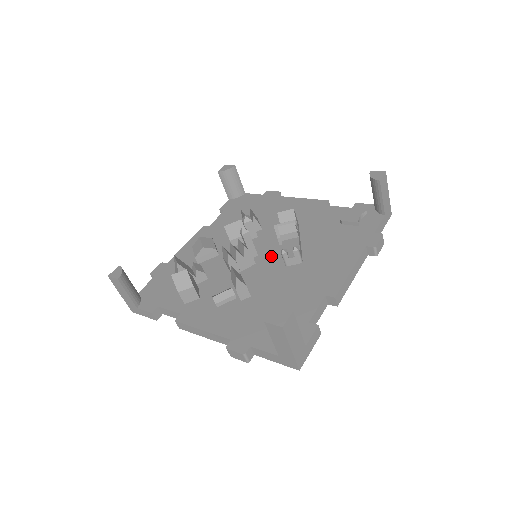
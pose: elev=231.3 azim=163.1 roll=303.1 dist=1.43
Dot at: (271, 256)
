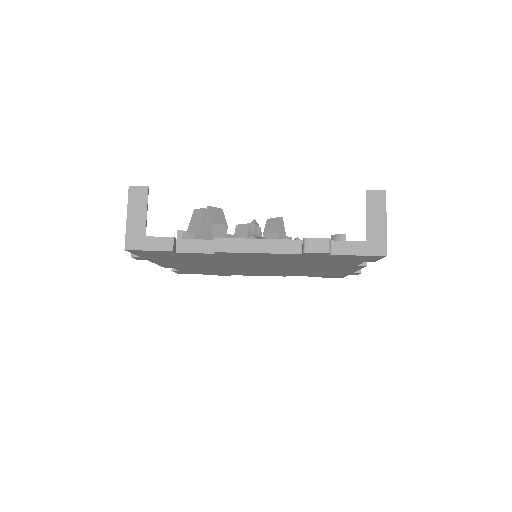
Dot at: occluded
